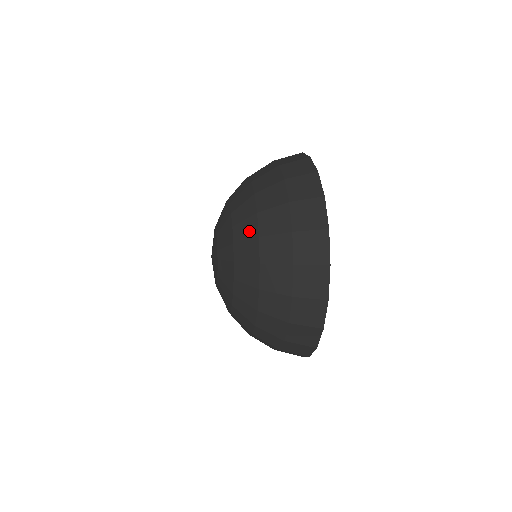
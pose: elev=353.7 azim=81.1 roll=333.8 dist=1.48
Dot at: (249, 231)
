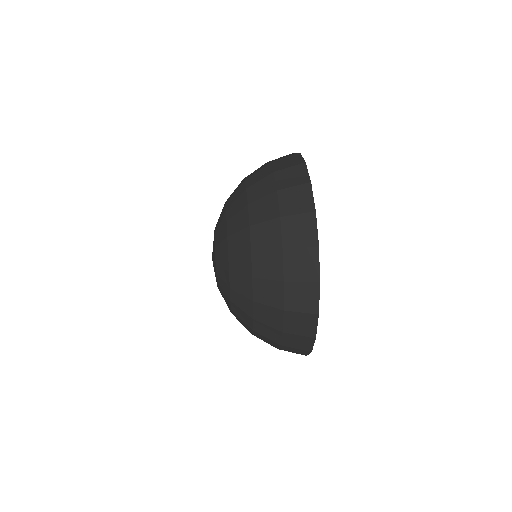
Dot at: (245, 307)
